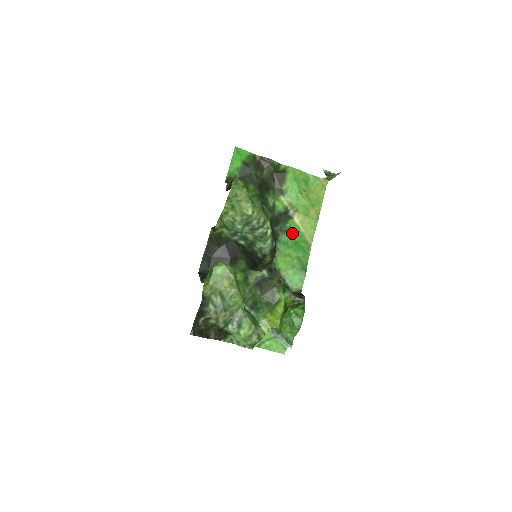
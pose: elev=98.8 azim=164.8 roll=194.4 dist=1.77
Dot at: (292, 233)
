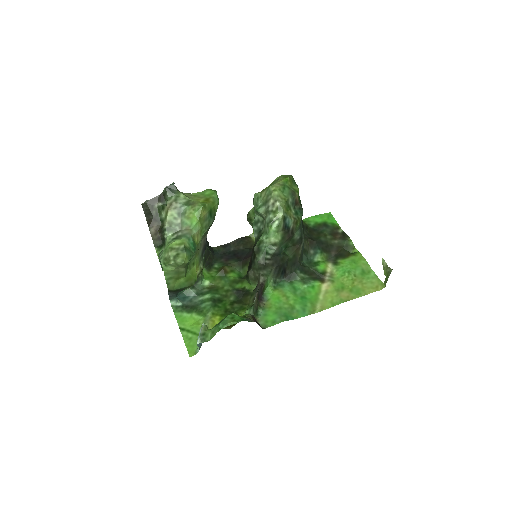
Dot at: (309, 289)
